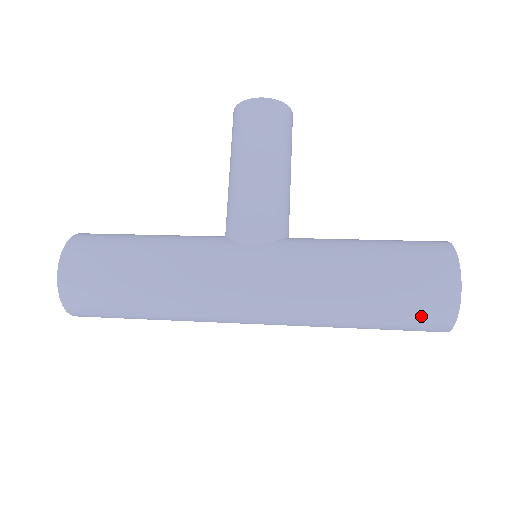
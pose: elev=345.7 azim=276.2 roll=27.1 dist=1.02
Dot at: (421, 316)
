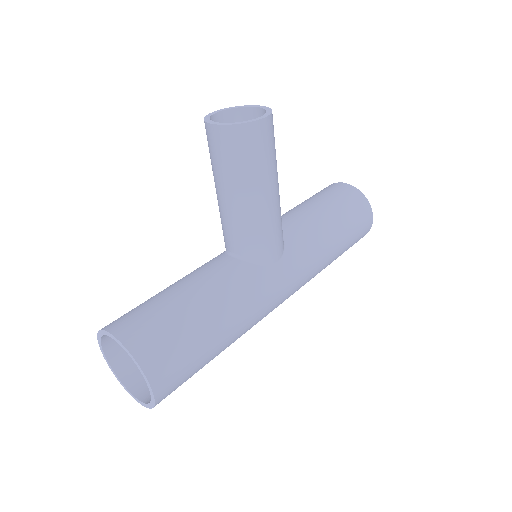
Dot at: occluded
